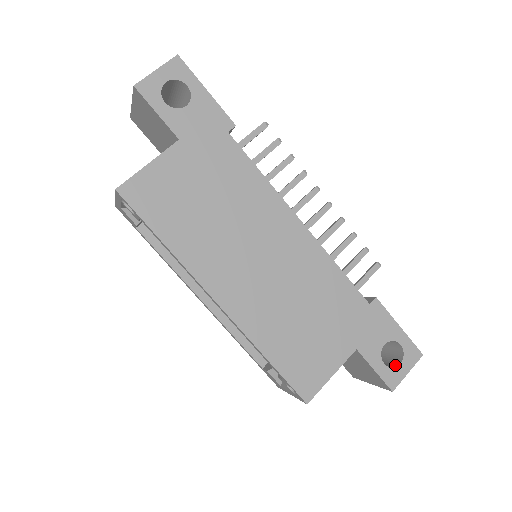
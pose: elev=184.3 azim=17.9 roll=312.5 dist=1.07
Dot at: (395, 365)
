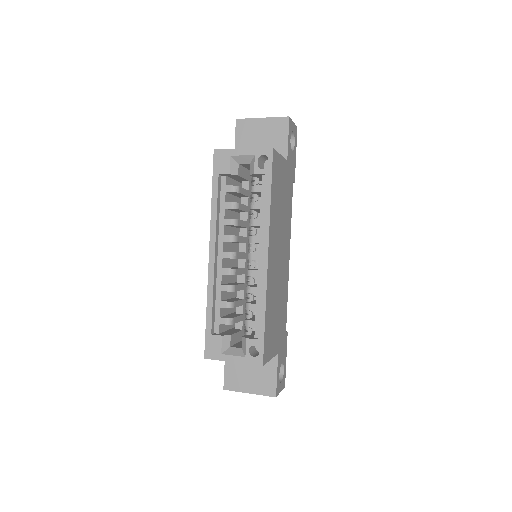
Dot at: occluded
